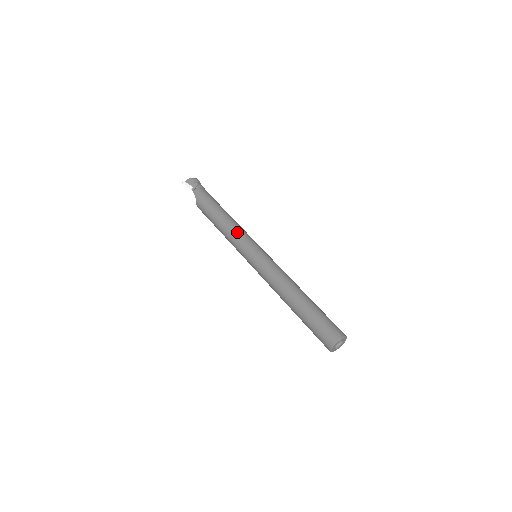
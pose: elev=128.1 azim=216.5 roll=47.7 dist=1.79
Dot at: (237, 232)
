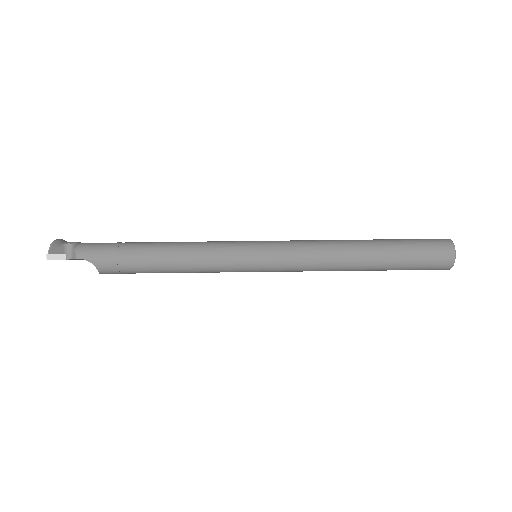
Dot at: (206, 248)
